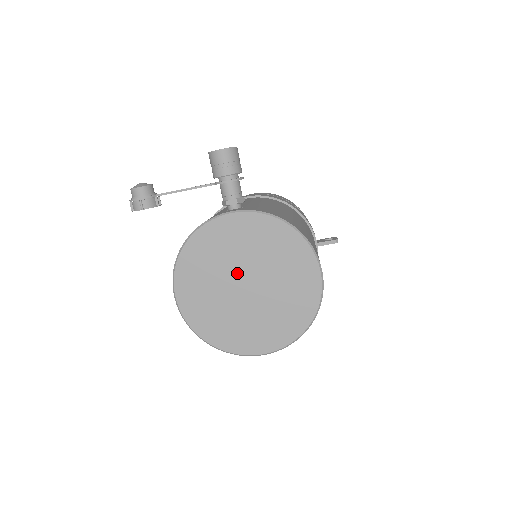
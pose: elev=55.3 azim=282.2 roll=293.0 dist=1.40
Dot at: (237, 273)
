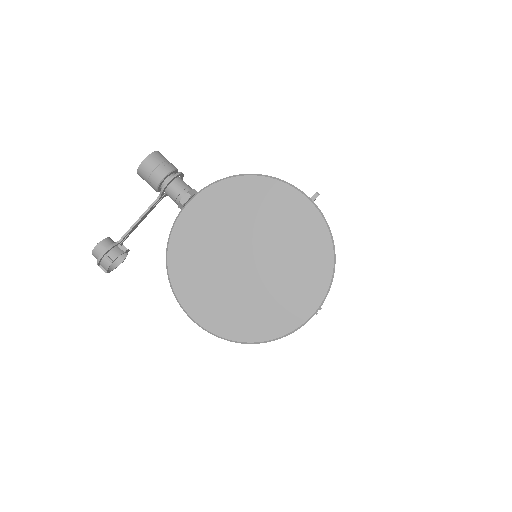
Dot at: (232, 254)
